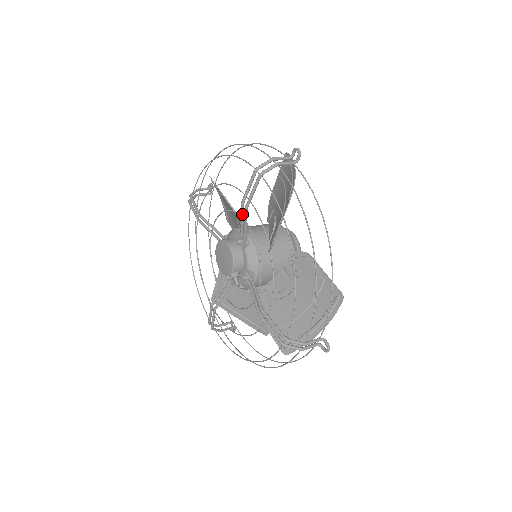
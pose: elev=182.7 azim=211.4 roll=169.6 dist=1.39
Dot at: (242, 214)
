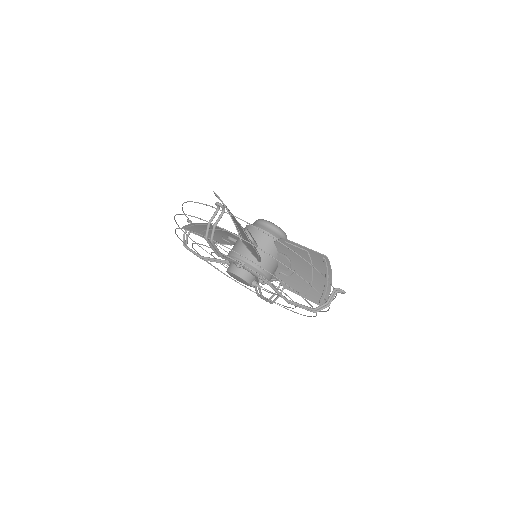
Dot at: occluded
